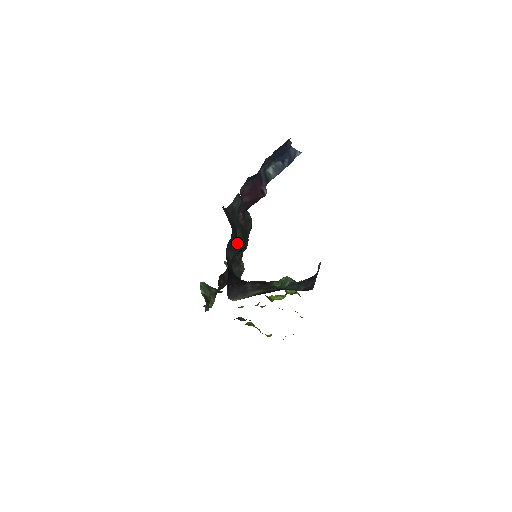
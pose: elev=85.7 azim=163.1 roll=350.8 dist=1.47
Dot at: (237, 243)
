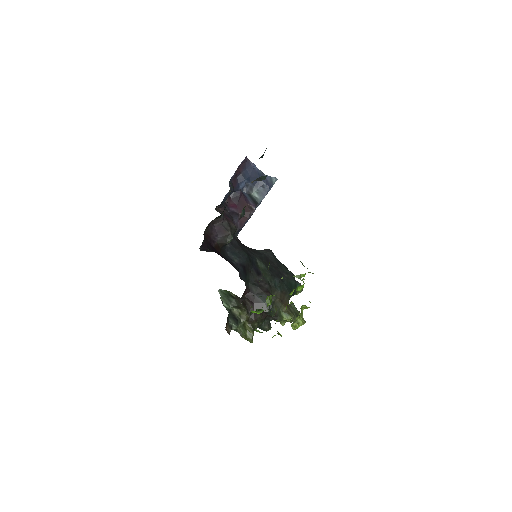
Dot at: (261, 273)
